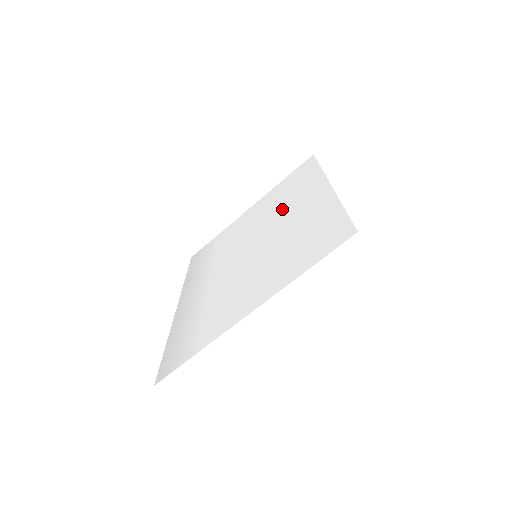
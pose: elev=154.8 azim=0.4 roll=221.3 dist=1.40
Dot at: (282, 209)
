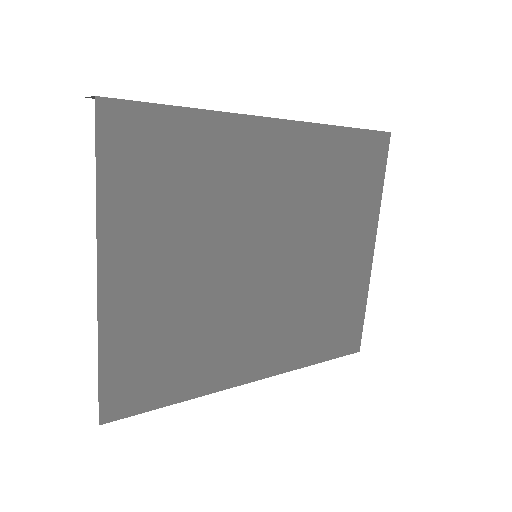
Dot at: occluded
